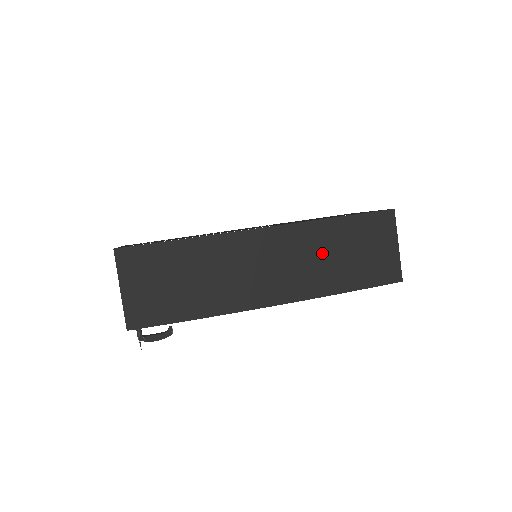
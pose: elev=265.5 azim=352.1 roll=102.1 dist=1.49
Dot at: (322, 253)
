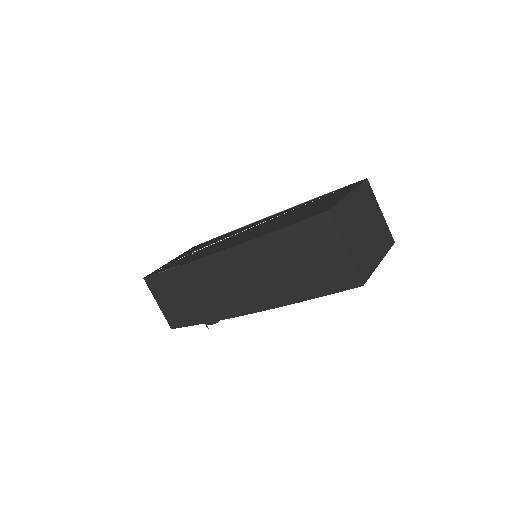
Dot at: (267, 268)
